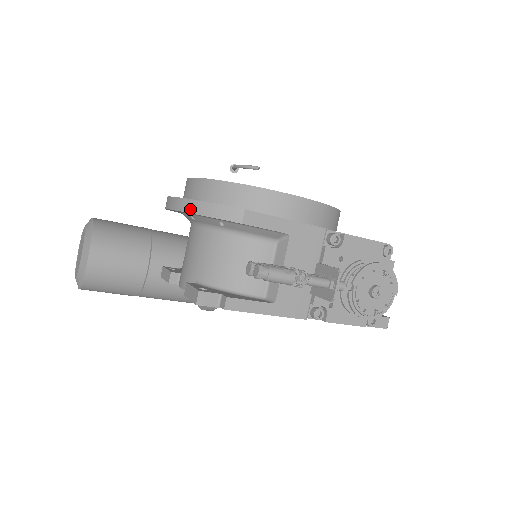
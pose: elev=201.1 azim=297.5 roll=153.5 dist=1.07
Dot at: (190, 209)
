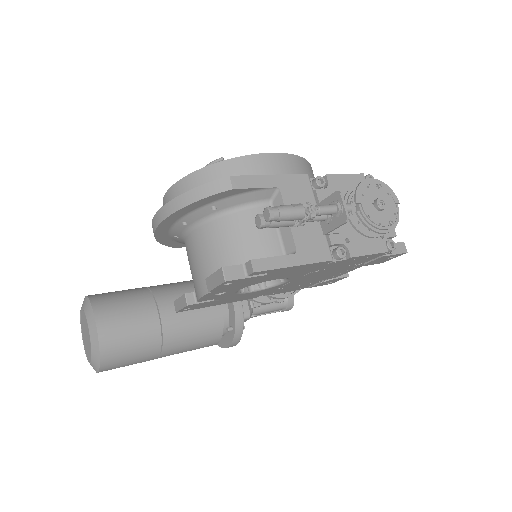
Dot at: (179, 205)
